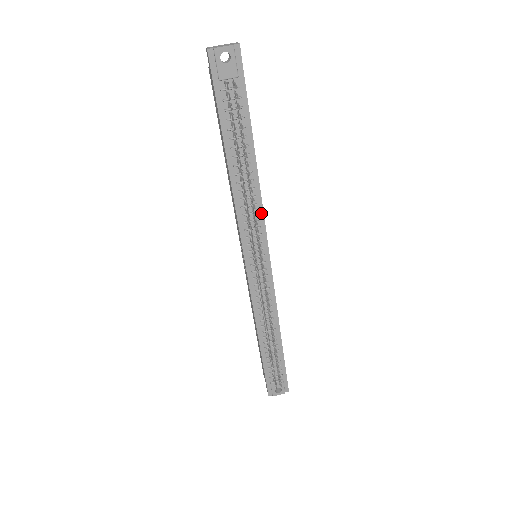
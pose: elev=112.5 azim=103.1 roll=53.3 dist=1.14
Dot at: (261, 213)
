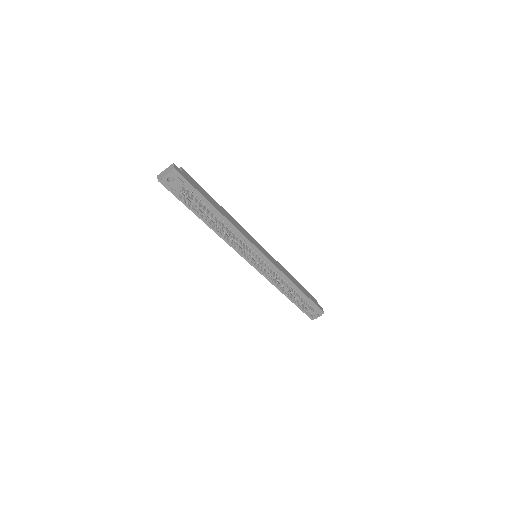
Dot at: (243, 237)
